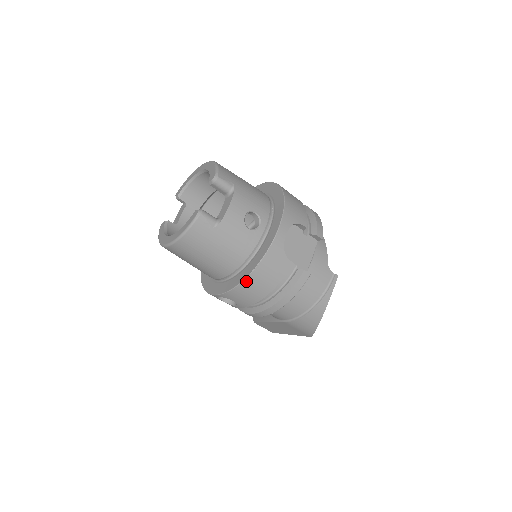
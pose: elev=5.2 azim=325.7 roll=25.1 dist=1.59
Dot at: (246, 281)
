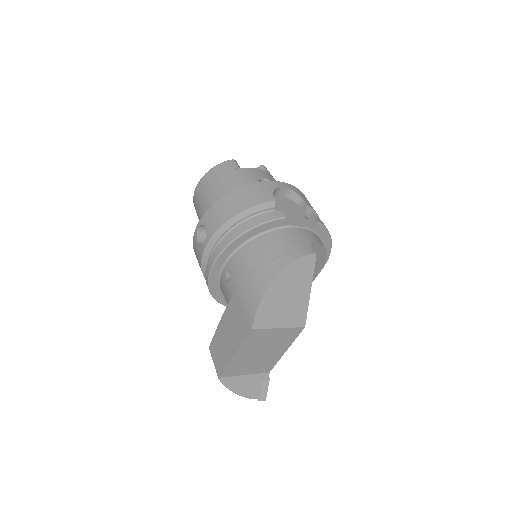
Dot at: (227, 196)
